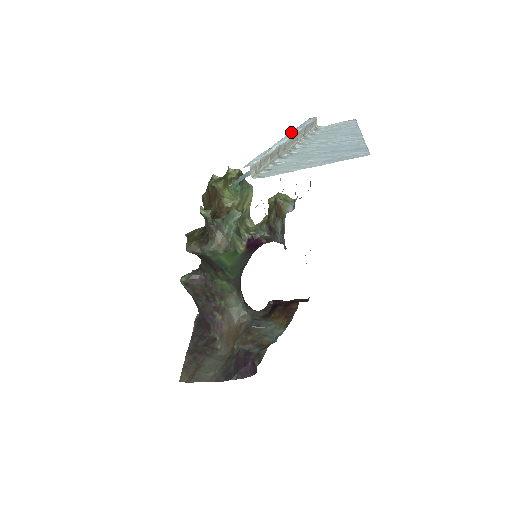
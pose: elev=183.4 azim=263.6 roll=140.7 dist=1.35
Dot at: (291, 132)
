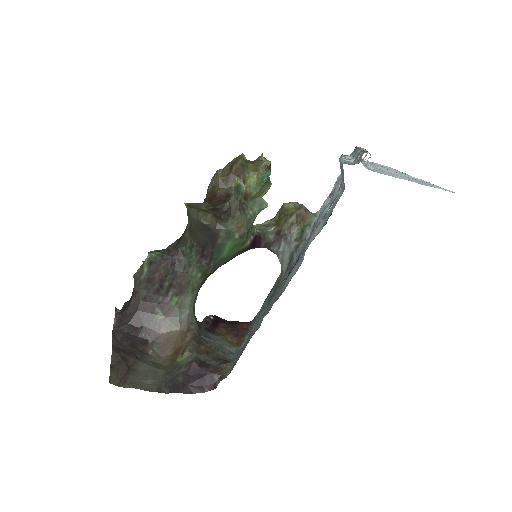
Dot at: occluded
